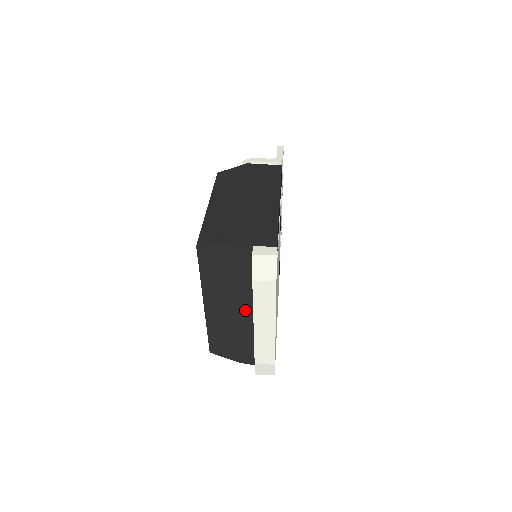
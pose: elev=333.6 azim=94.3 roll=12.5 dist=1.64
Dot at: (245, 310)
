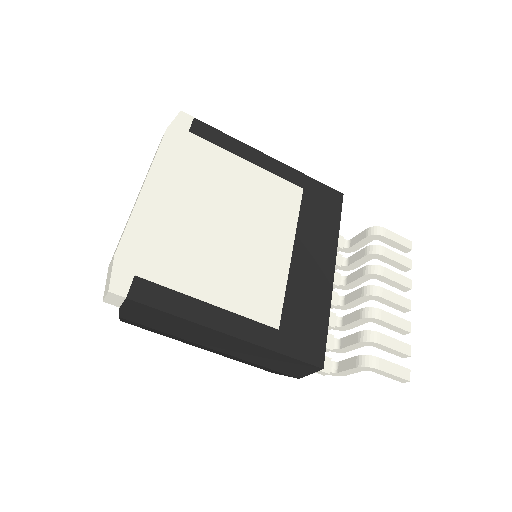
Dot at: occluded
